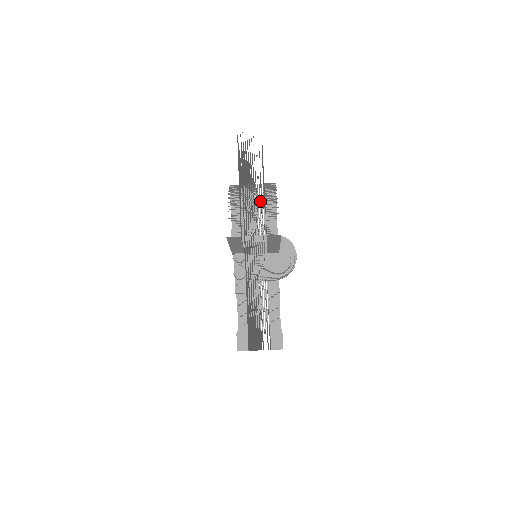
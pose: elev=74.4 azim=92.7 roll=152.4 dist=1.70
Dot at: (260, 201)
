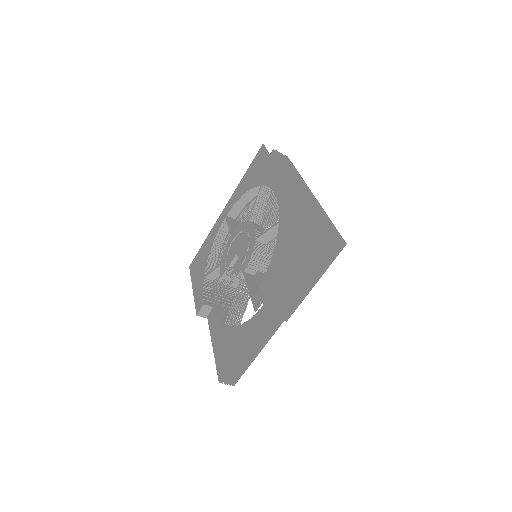
Dot at: occluded
